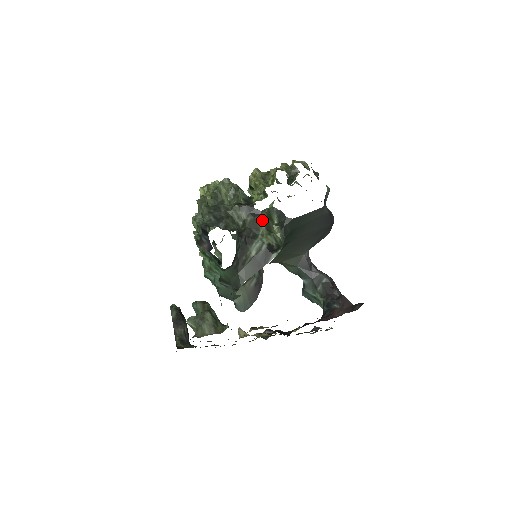
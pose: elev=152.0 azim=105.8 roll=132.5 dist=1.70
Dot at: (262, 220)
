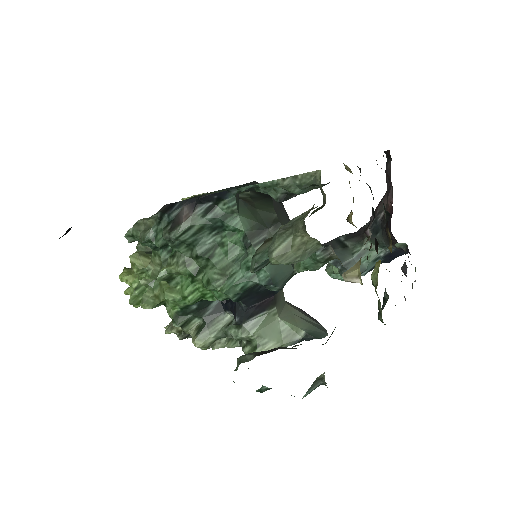
Dot at: occluded
